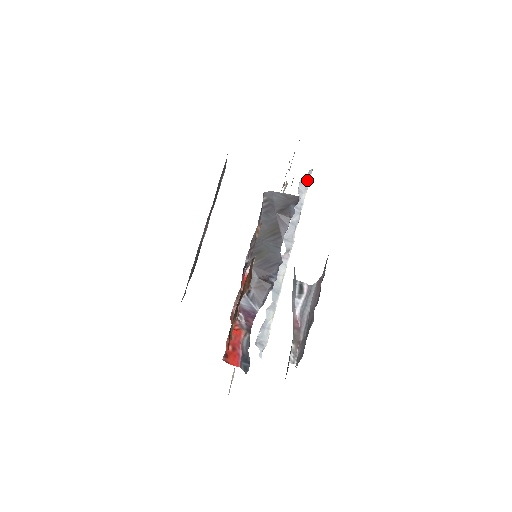
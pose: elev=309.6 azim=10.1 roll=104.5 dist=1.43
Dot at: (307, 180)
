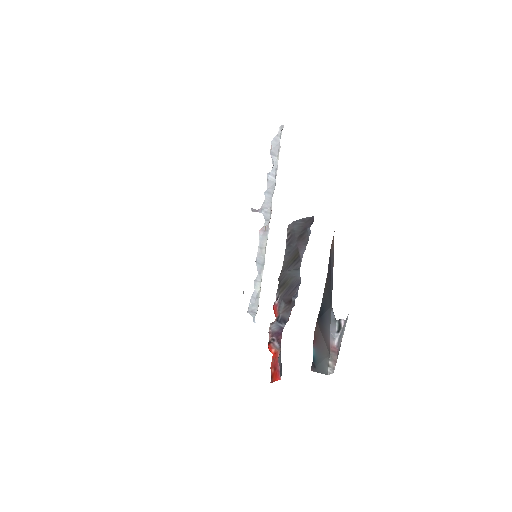
Dot at: (279, 140)
